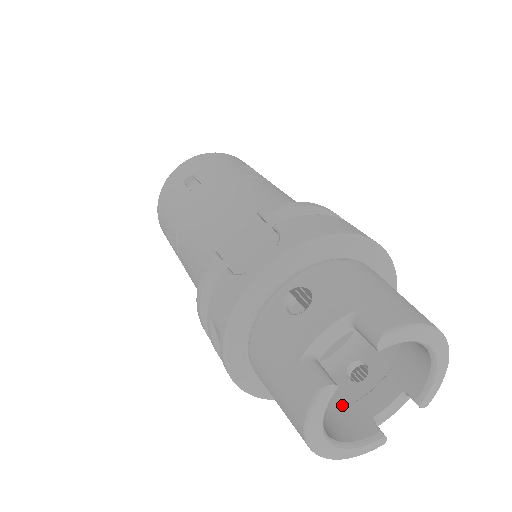
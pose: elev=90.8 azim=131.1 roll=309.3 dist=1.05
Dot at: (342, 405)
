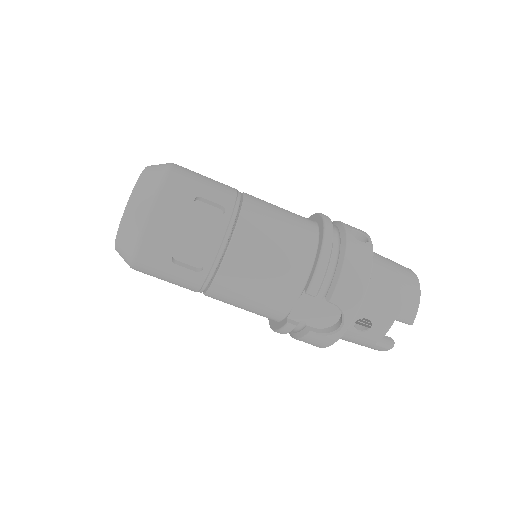
Dot at: occluded
